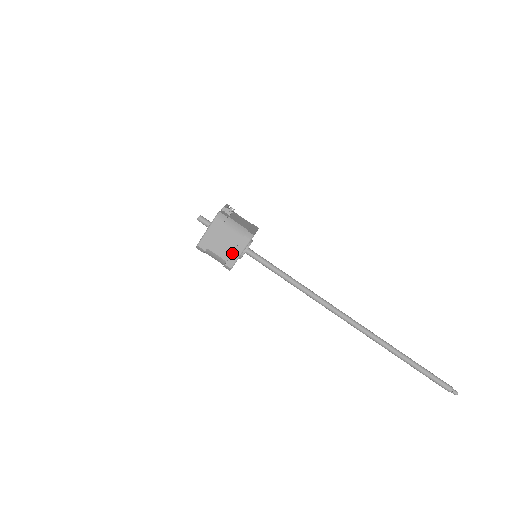
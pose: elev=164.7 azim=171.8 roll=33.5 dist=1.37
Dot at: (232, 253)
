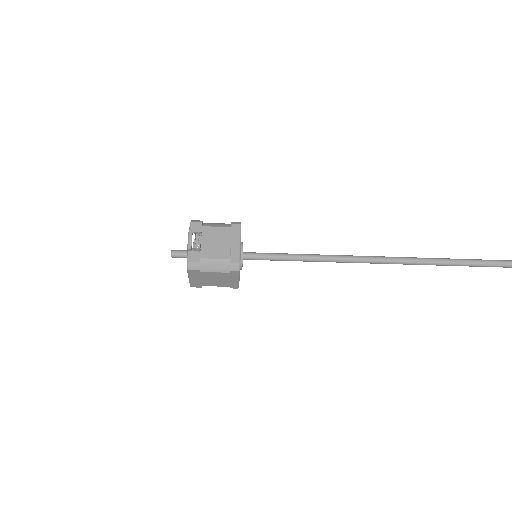
Dot at: (229, 282)
